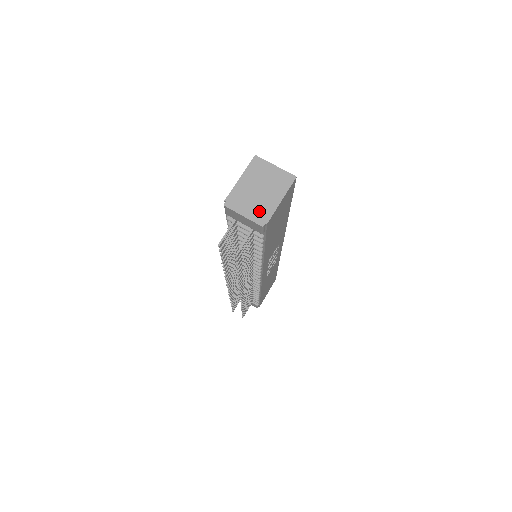
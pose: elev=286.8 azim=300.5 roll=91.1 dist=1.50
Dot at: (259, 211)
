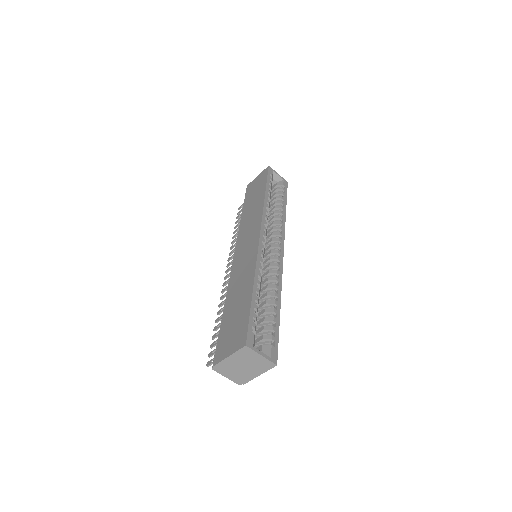
Dot at: (239, 377)
